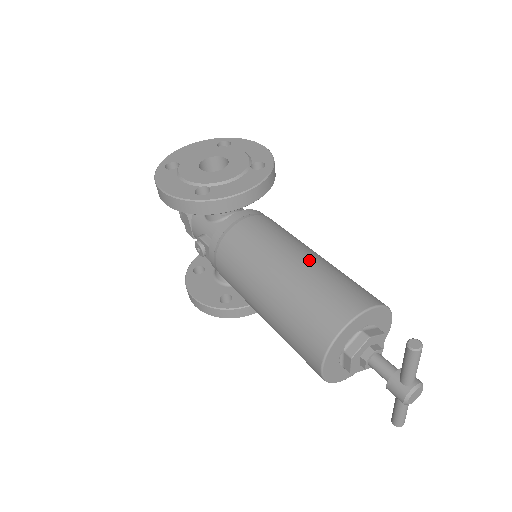
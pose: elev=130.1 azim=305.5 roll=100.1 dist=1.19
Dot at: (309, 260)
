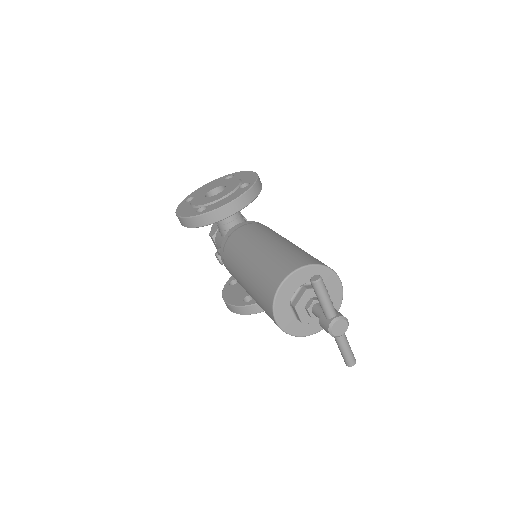
Dot at: (274, 244)
